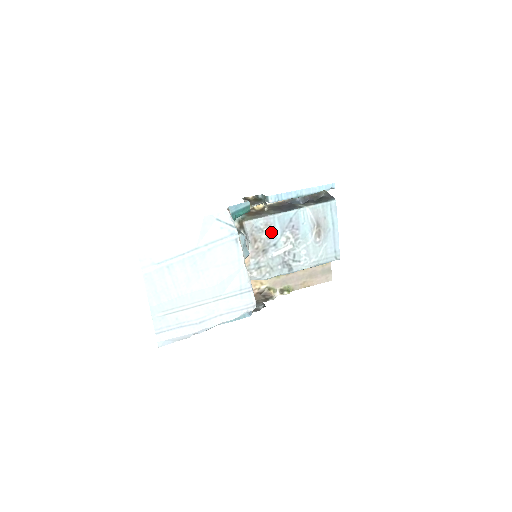
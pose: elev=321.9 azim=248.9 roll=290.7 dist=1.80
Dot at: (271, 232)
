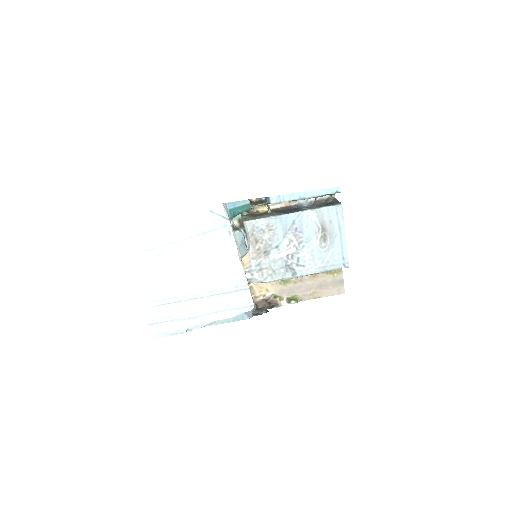
Dot at: (273, 233)
